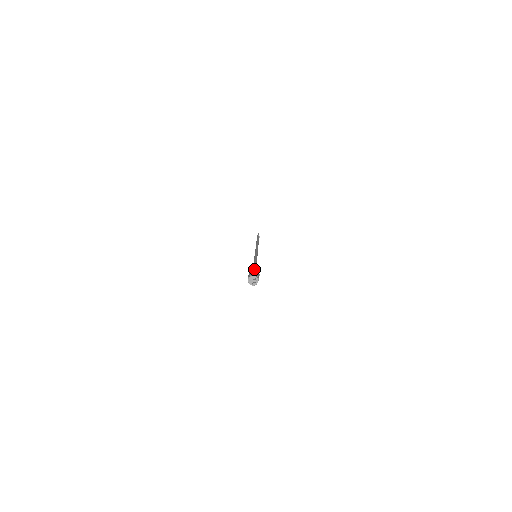
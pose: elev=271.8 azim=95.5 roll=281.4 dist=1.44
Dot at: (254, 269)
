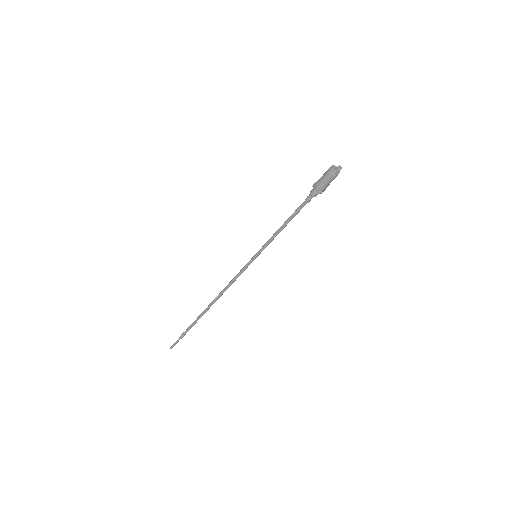
Dot at: occluded
